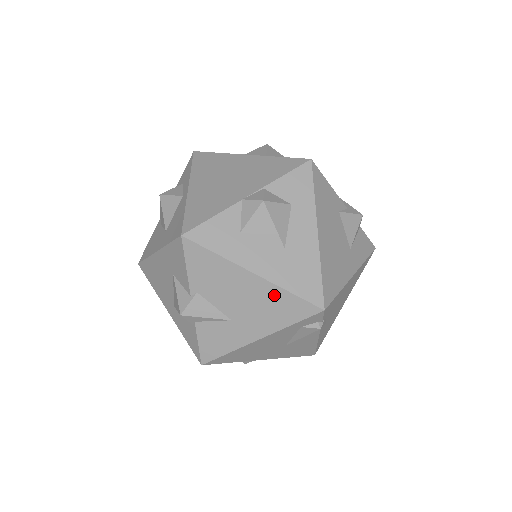
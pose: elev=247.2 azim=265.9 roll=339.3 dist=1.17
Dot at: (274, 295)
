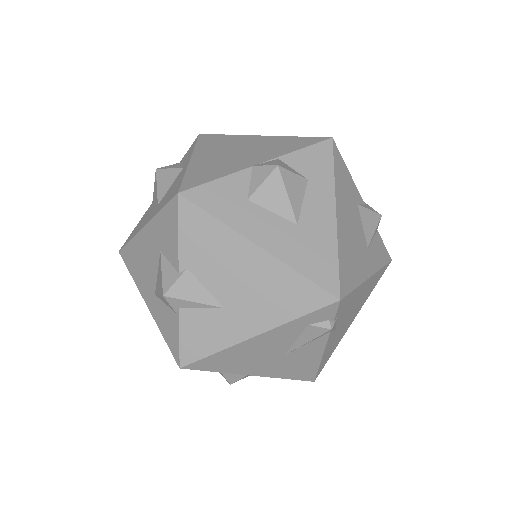
Dot at: (281, 277)
